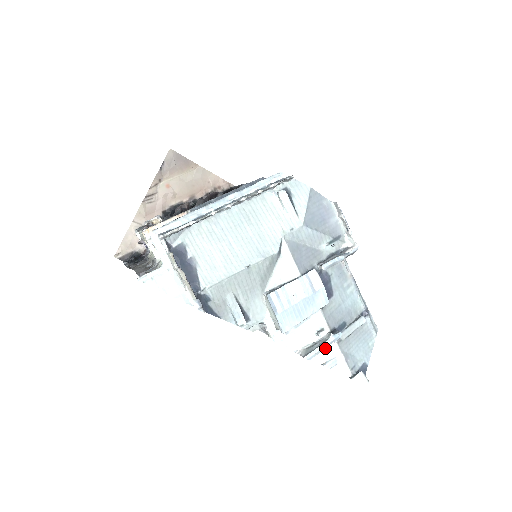
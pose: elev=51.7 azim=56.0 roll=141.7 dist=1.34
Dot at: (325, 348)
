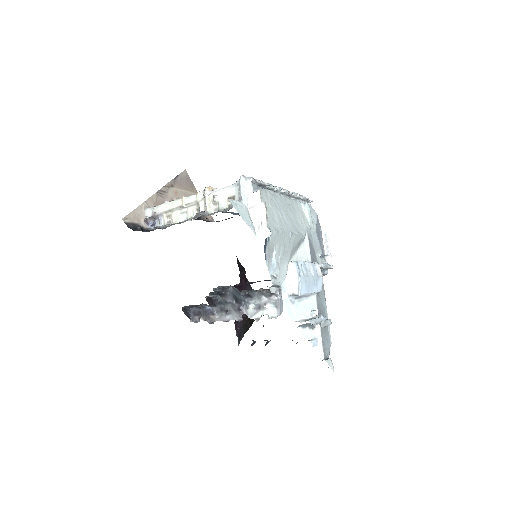
Dot at: occluded
